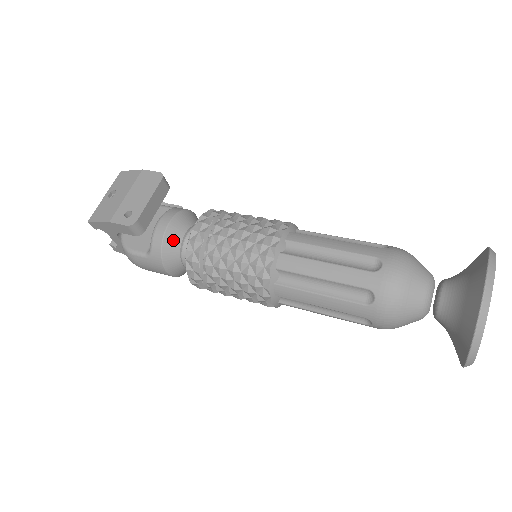
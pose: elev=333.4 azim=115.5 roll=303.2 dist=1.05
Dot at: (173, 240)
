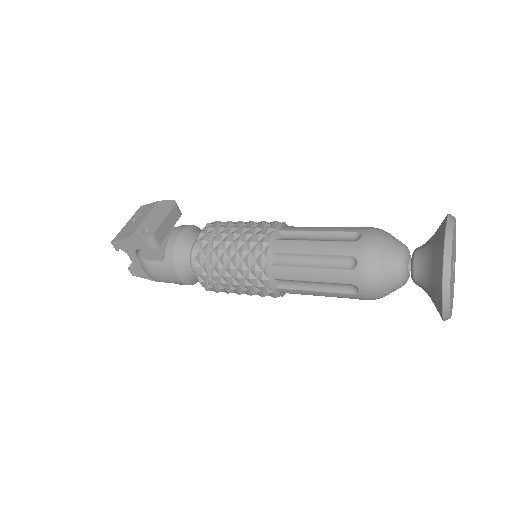
Dot at: (184, 246)
